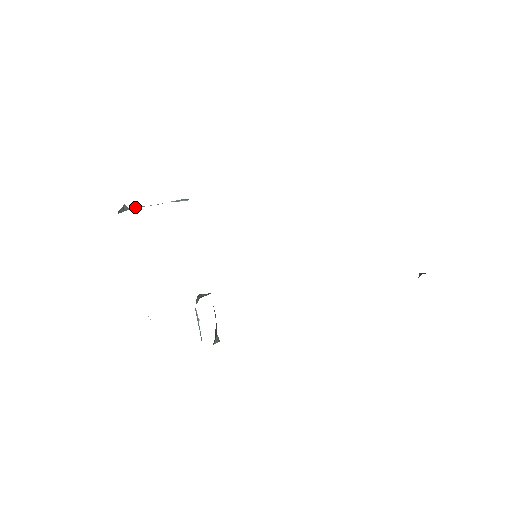
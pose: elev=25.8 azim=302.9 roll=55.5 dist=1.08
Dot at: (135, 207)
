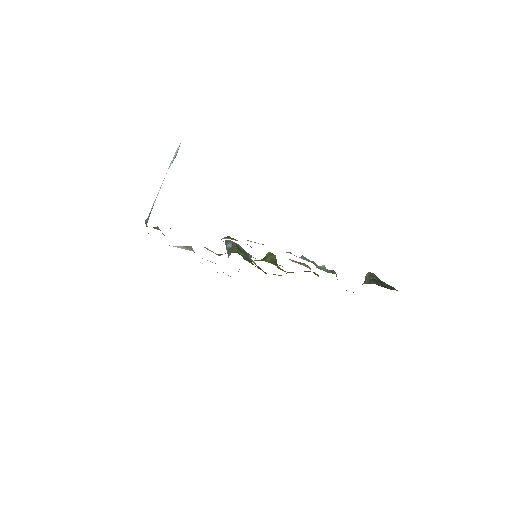
Dot at: (151, 209)
